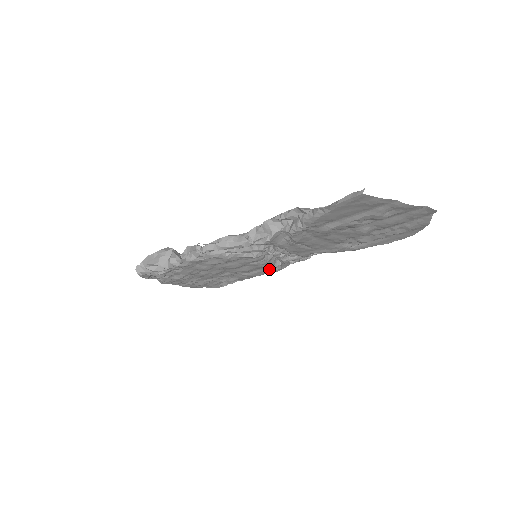
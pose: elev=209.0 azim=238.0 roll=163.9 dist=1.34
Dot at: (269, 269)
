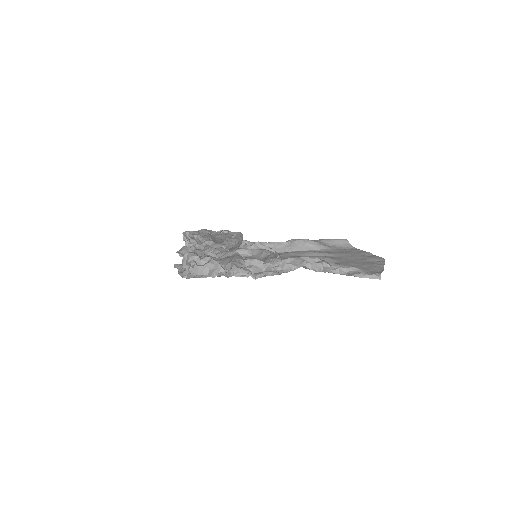
Dot at: occluded
